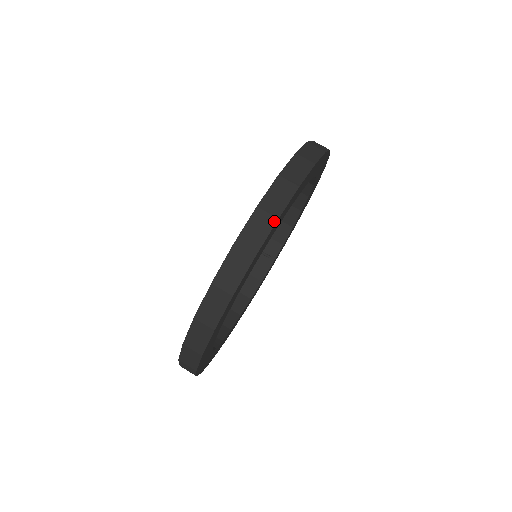
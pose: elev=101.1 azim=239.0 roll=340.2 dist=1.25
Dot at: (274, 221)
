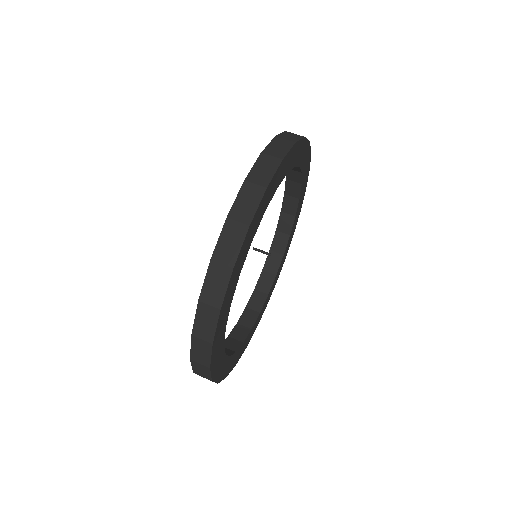
Dot at: (246, 229)
